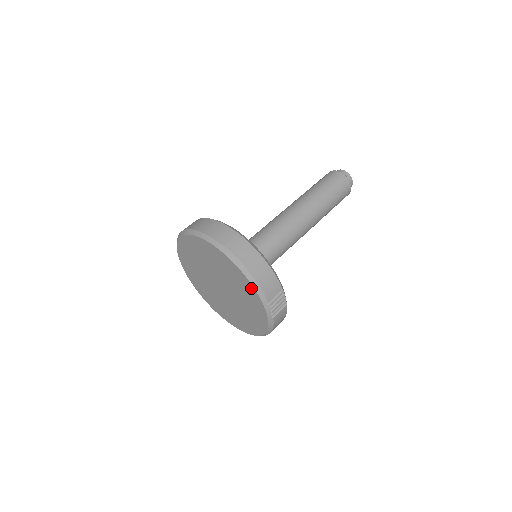
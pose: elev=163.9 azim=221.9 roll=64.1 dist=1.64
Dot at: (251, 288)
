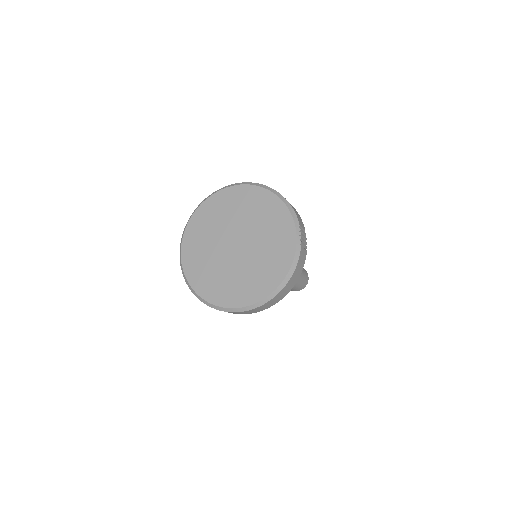
Dot at: (284, 212)
